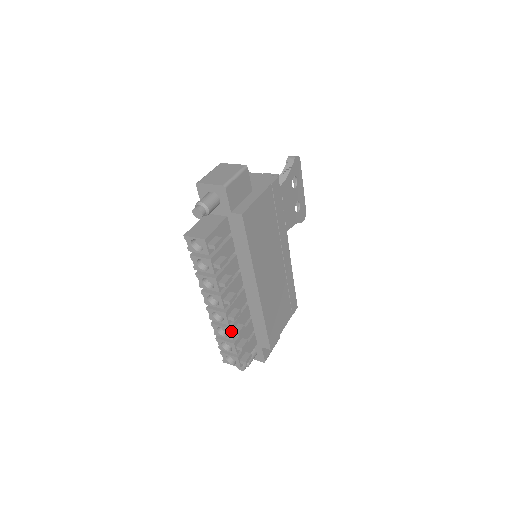
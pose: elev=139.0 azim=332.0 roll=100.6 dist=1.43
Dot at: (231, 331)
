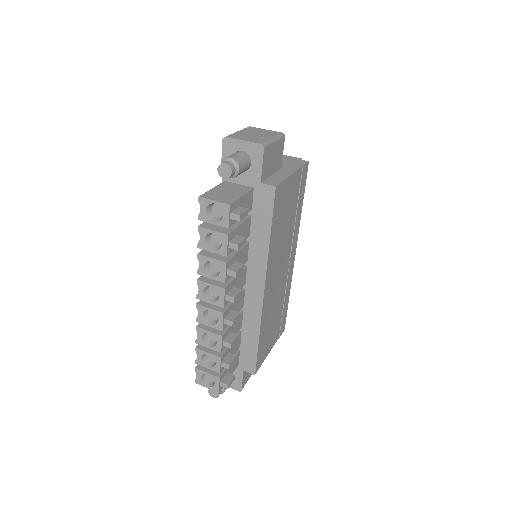
Dot at: (222, 340)
